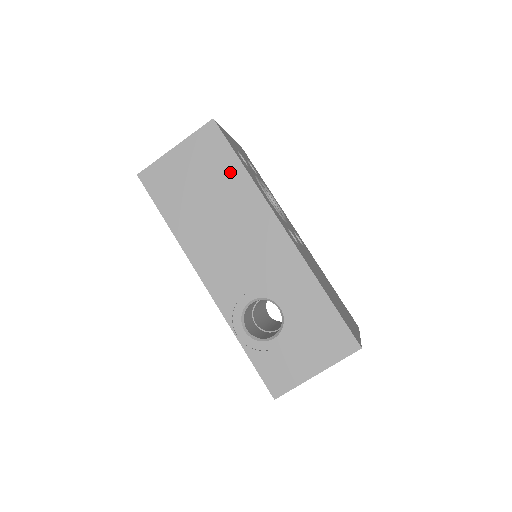
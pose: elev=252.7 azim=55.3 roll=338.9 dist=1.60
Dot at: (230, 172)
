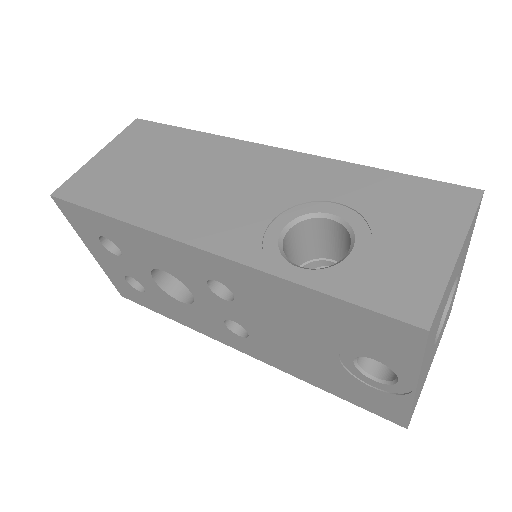
Dot at: (178, 140)
